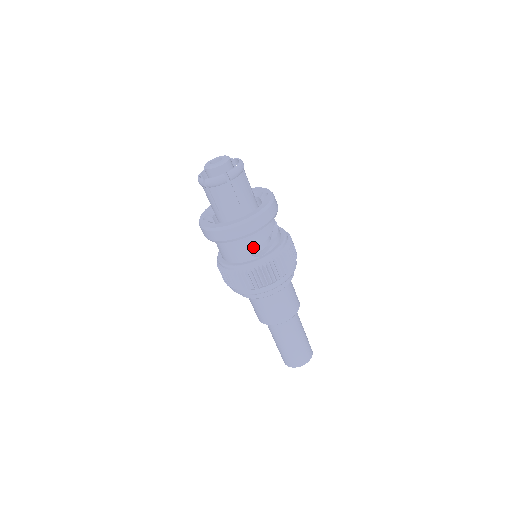
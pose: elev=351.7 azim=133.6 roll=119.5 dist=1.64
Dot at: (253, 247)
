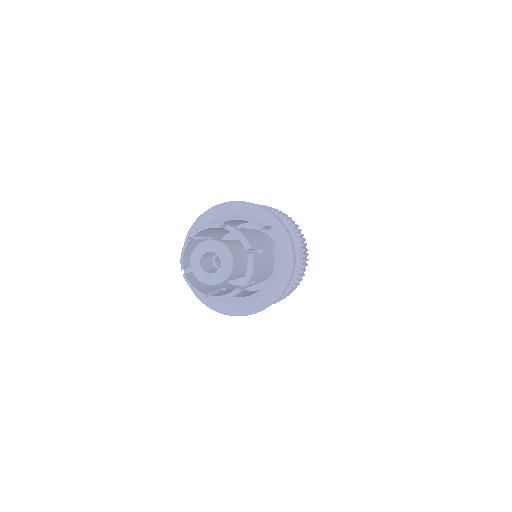
Dot at: occluded
